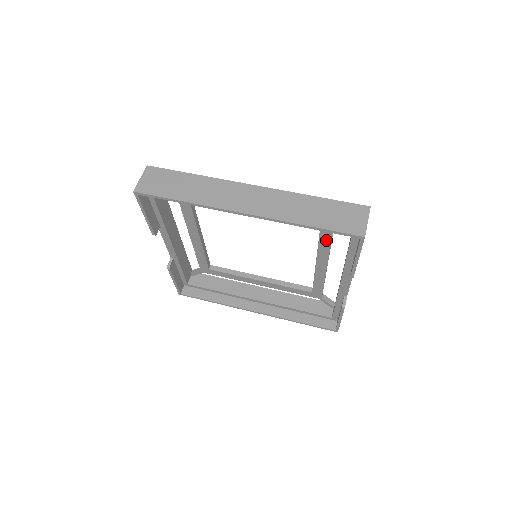
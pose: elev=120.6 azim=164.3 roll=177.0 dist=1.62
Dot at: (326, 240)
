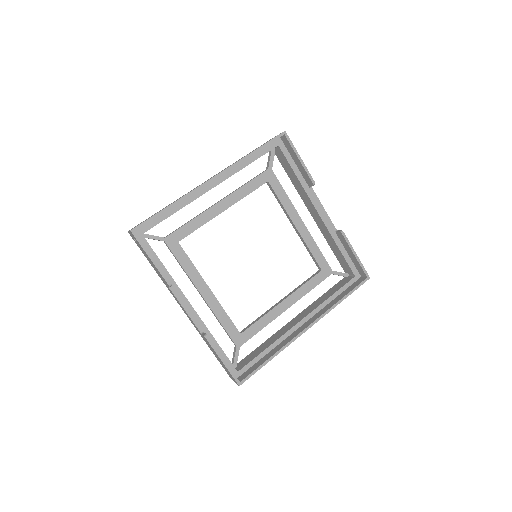
Dot at: (279, 189)
